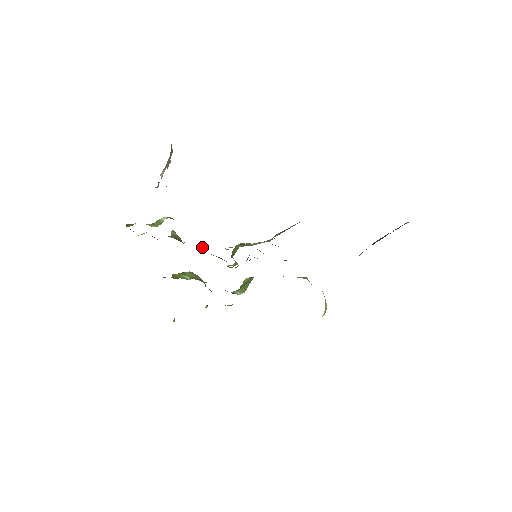
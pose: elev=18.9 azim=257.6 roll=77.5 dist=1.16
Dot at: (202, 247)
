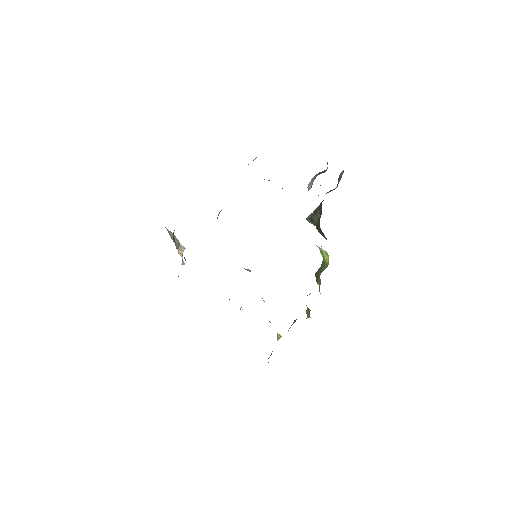
Dot at: occluded
